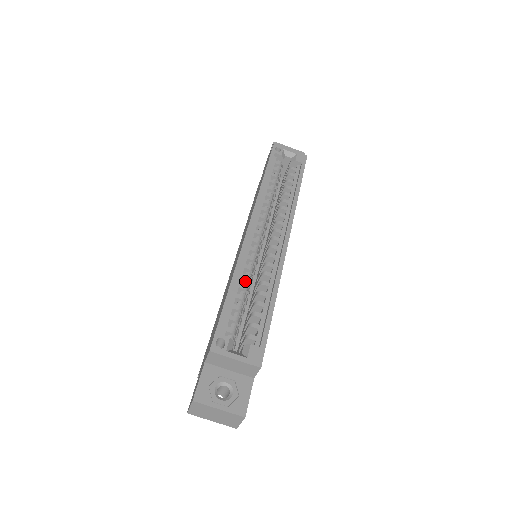
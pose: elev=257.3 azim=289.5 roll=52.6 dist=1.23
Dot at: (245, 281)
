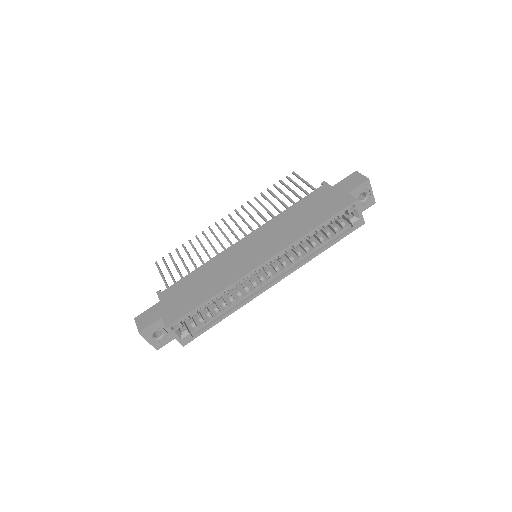
Dot at: (224, 293)
